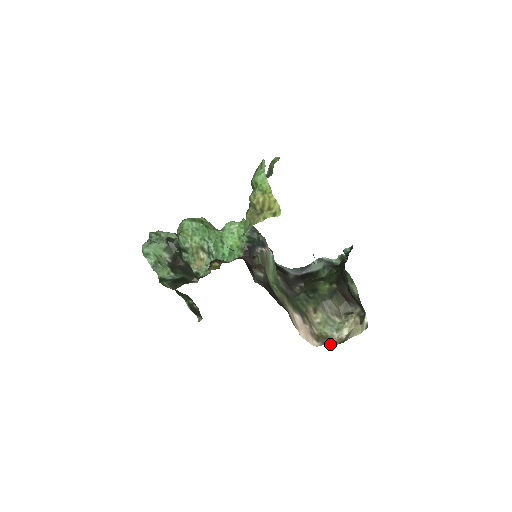
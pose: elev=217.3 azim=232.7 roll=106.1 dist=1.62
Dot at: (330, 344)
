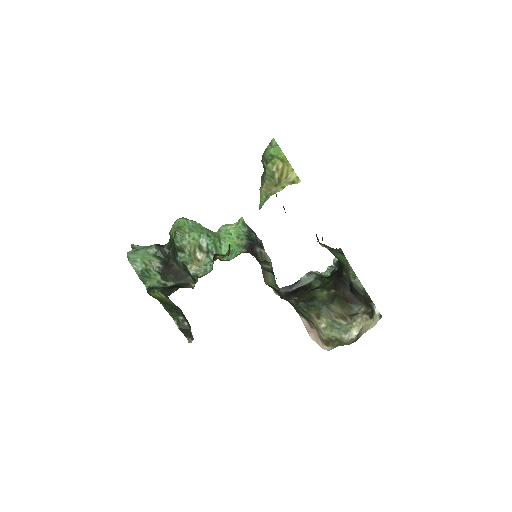
Dot at: (342, 345)
